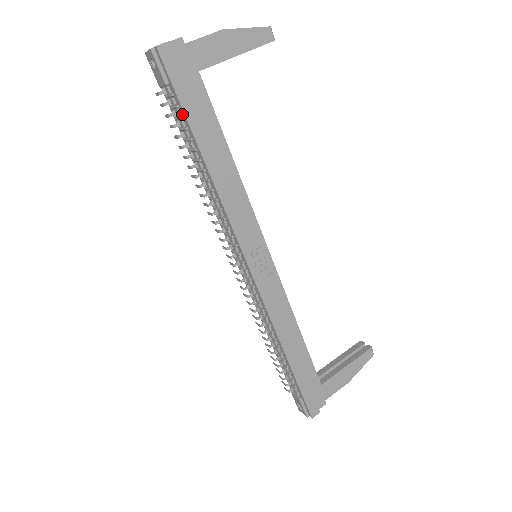
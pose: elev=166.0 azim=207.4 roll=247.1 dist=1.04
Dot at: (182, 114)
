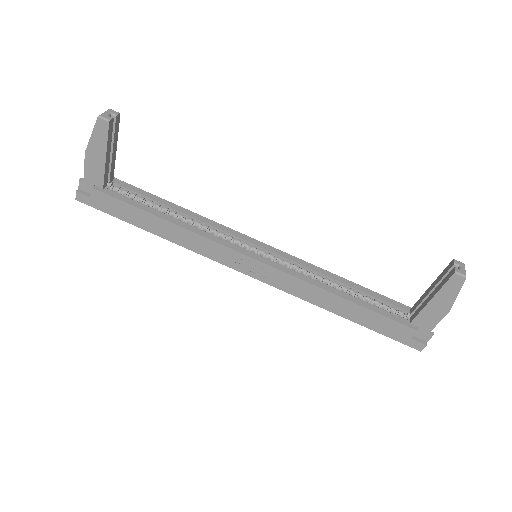
Dot at: (123, 217)
